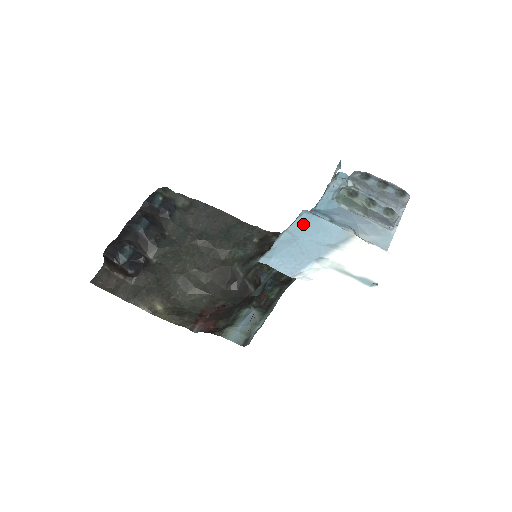
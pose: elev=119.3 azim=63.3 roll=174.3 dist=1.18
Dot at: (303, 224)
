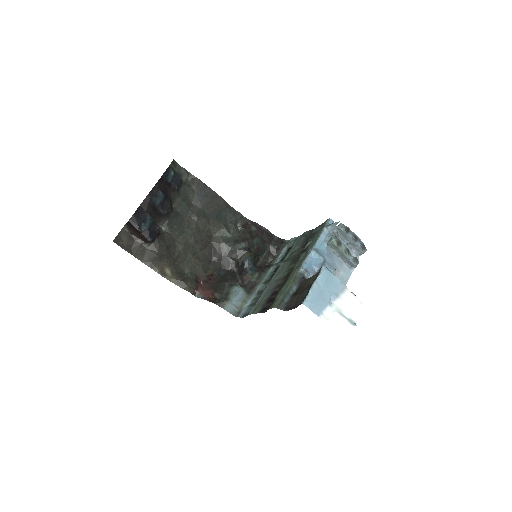
Dot at: (324, 278)
